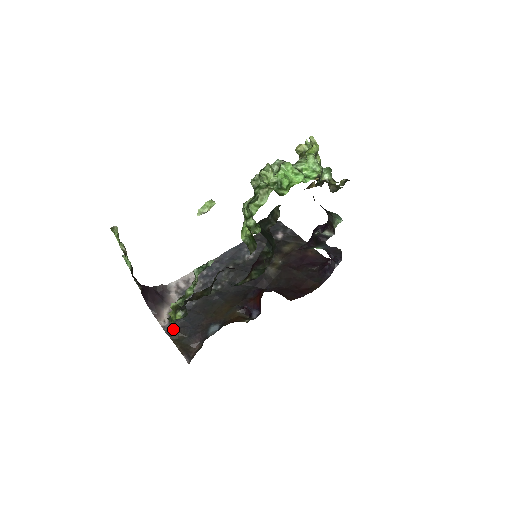
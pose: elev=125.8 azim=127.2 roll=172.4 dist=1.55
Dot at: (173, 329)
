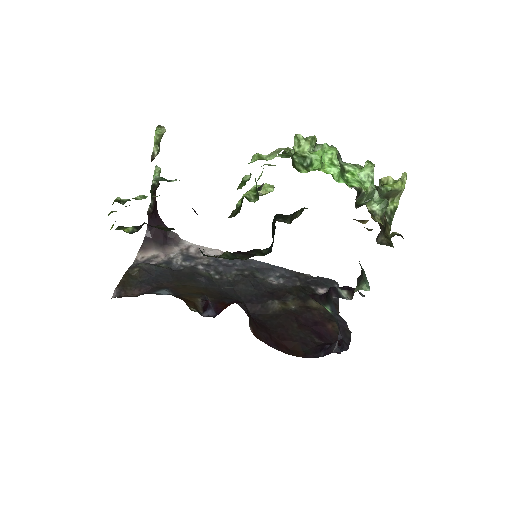
Dot at: (139, 266)
